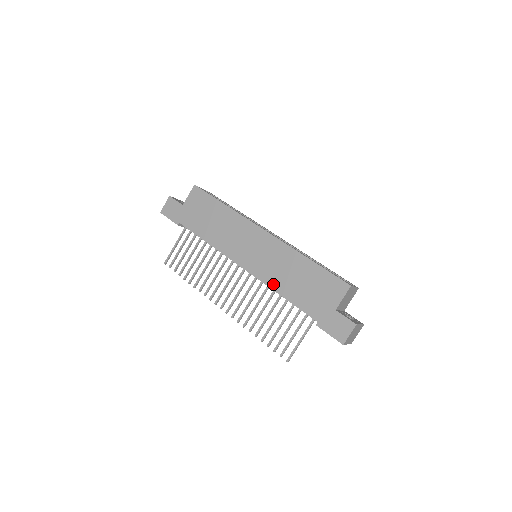
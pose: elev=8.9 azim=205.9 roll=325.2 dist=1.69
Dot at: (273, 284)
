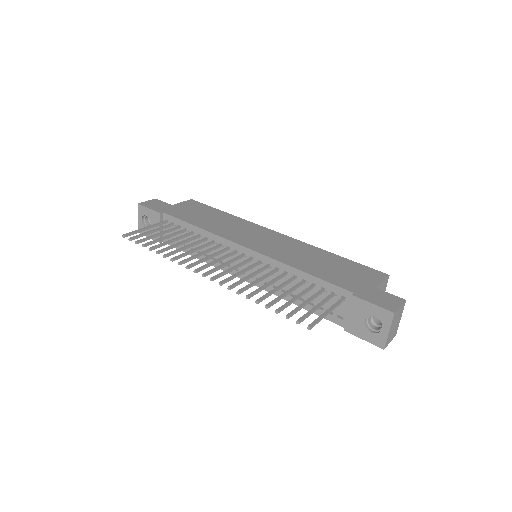
Dot at: (289, 262)
